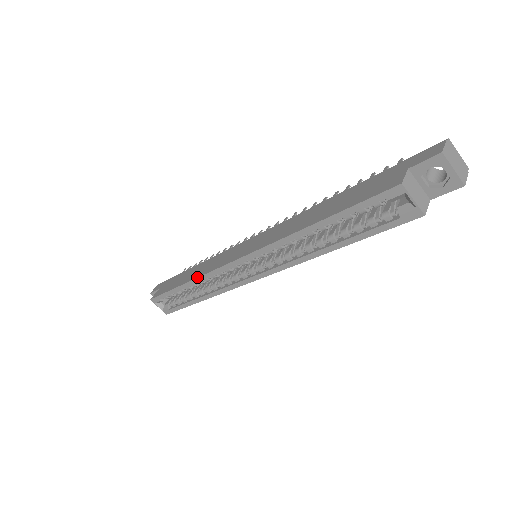
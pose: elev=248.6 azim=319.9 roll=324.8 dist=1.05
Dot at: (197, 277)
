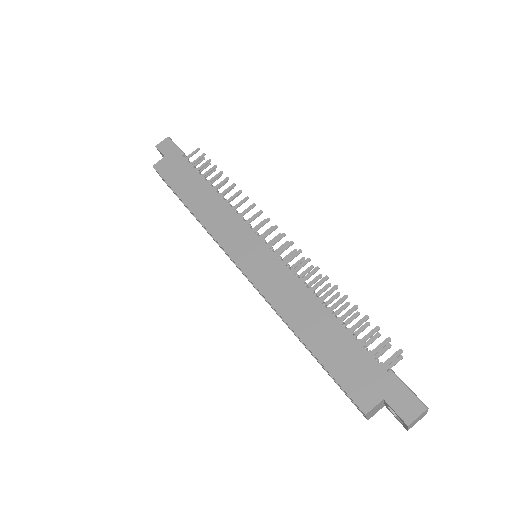
Dot at: (199, 220)
